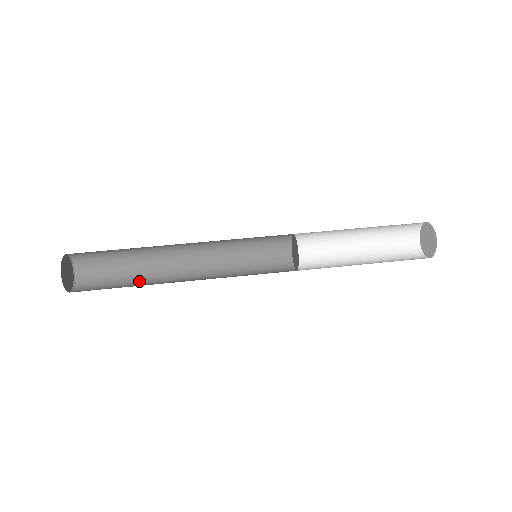
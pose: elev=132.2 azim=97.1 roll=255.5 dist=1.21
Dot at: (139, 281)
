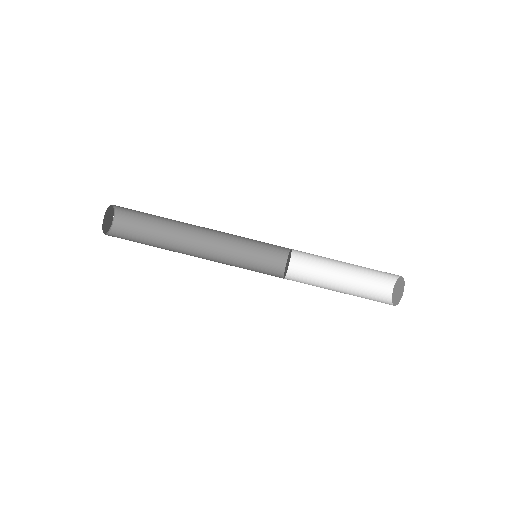
Dot at: (161, 240)
